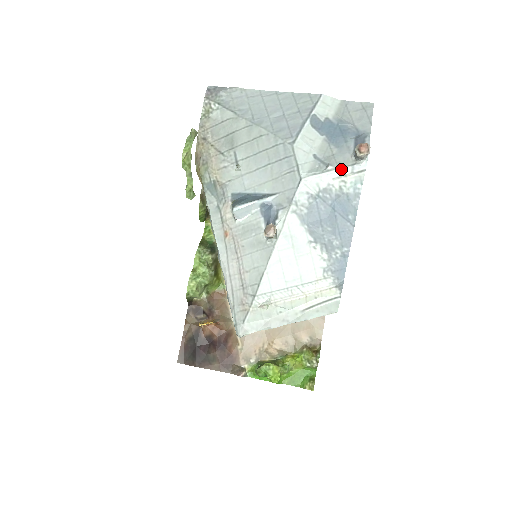
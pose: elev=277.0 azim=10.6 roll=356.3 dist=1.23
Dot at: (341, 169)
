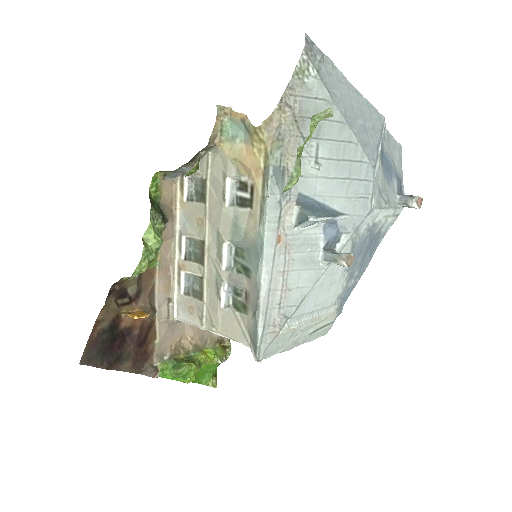
Dot at: (391, 209)
